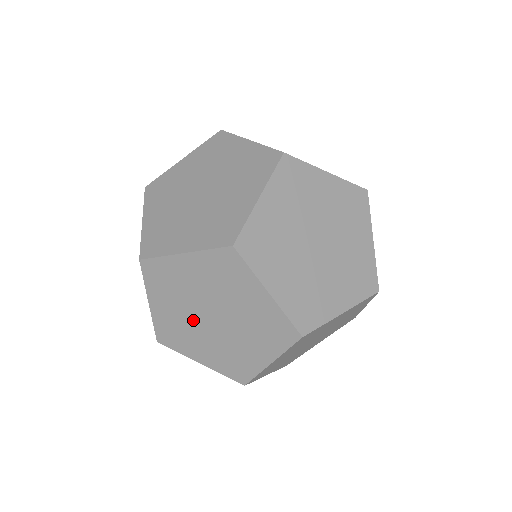
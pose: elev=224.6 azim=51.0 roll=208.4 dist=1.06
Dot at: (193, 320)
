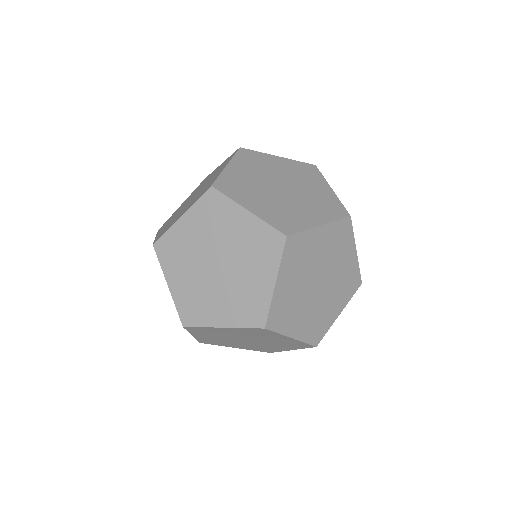
Dot at: (204, 279)
